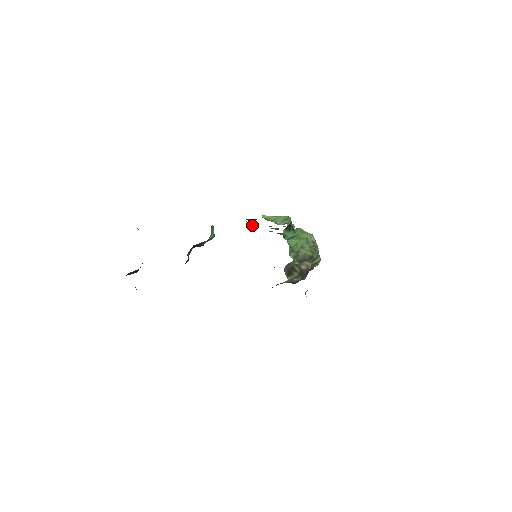
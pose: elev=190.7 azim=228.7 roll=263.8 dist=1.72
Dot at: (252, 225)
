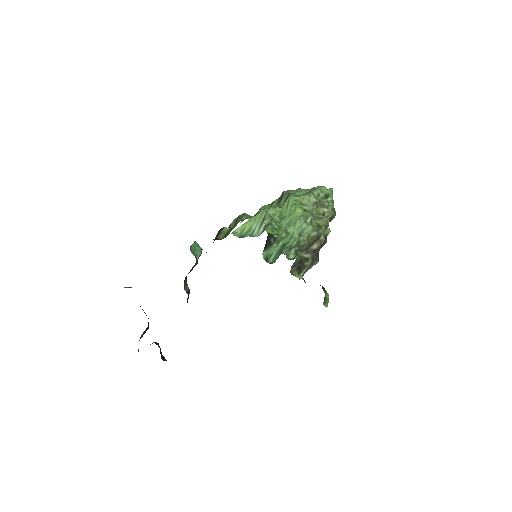
Dot at: (234, 224)
